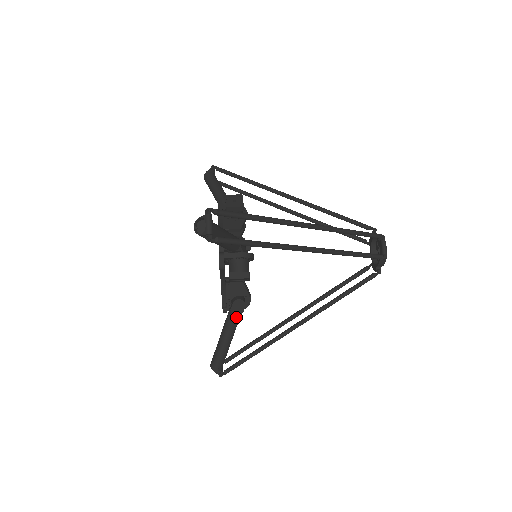
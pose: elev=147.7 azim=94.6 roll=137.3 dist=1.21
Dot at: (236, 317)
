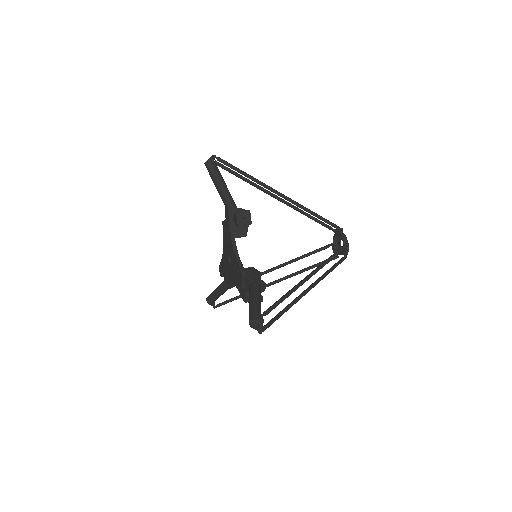
Dot at: occluded
